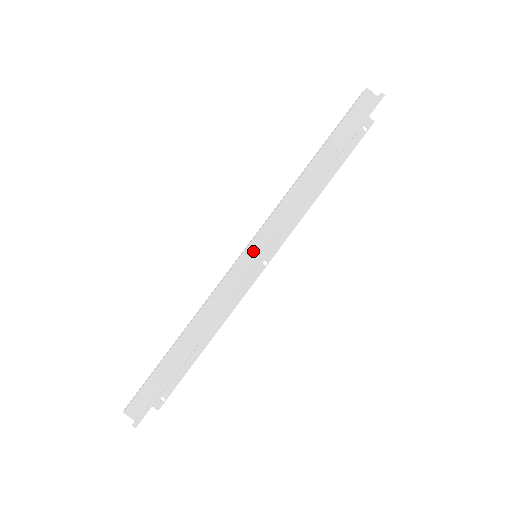
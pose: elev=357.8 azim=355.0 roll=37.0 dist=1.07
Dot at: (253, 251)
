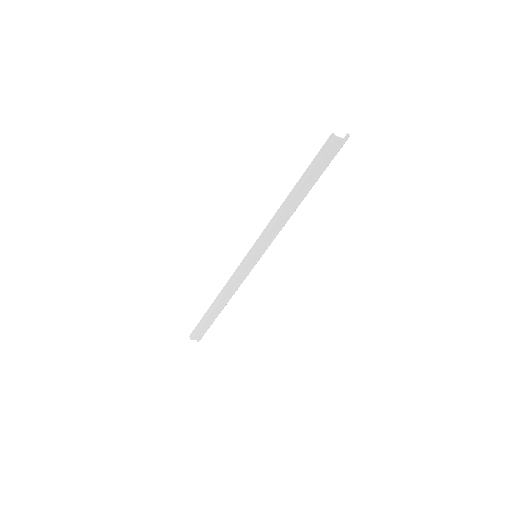
Dot at: (254, 257)
